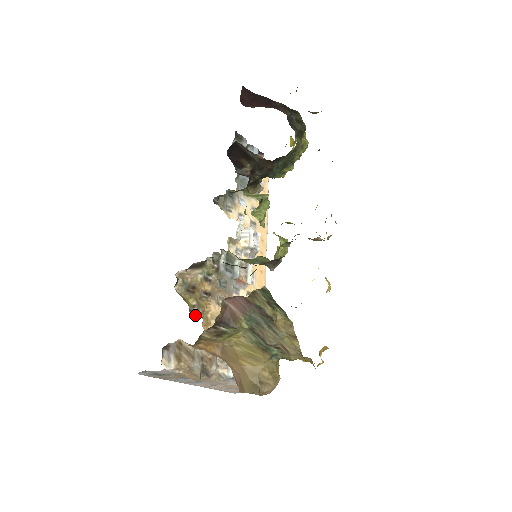
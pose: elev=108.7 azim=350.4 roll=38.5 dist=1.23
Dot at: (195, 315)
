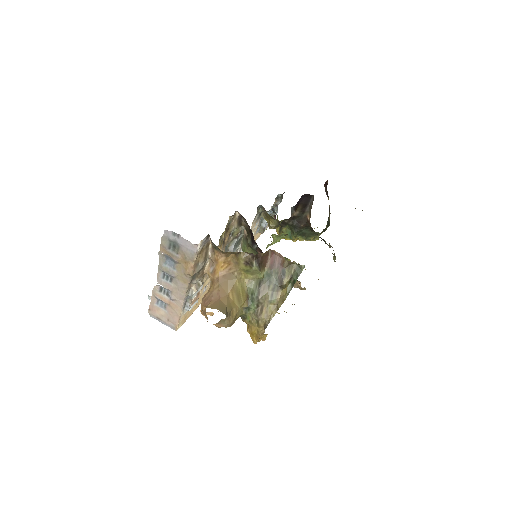
Dot at: (219, 242)
